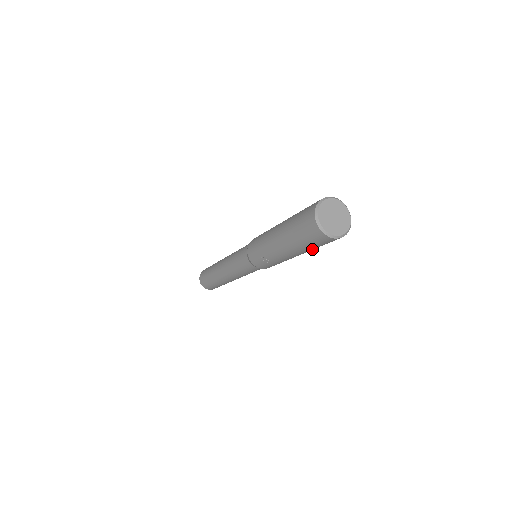
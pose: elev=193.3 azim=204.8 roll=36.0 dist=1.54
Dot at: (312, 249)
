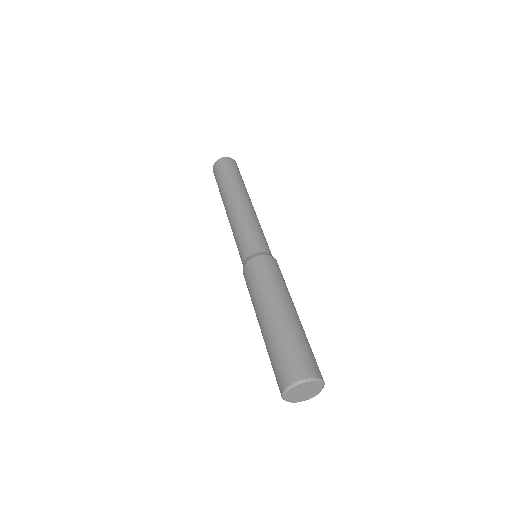
Dot at: occluded
